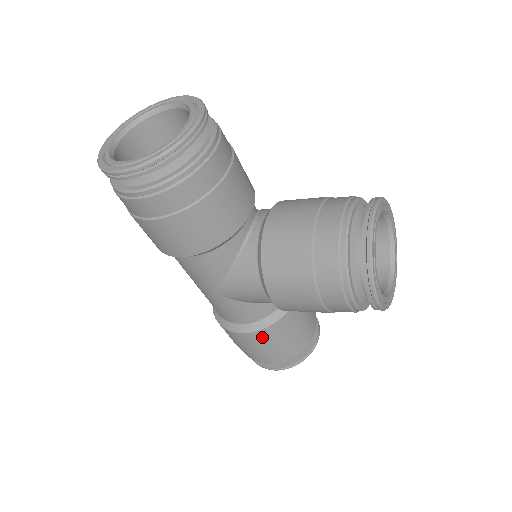
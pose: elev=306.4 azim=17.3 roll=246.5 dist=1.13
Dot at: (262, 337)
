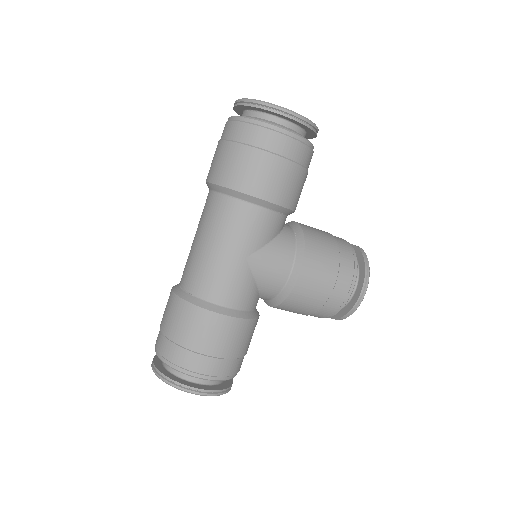
Dot at: (240, 330)
